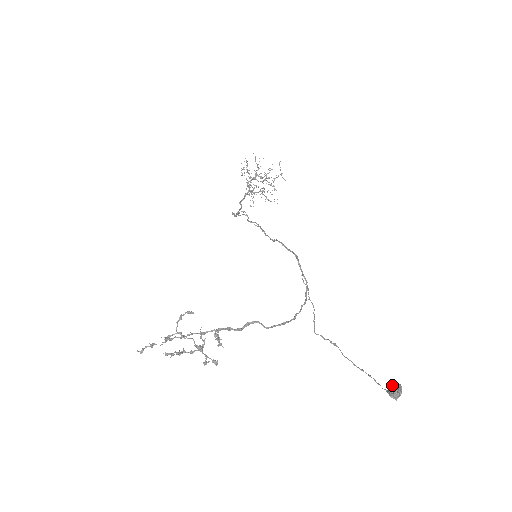
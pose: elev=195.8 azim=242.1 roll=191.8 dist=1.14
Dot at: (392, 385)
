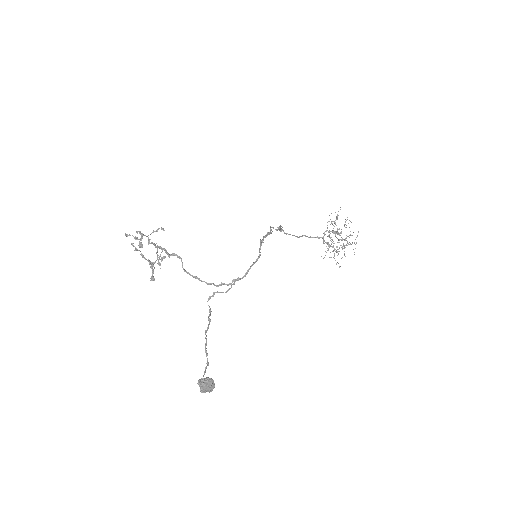
Dot at: (208, 377)
